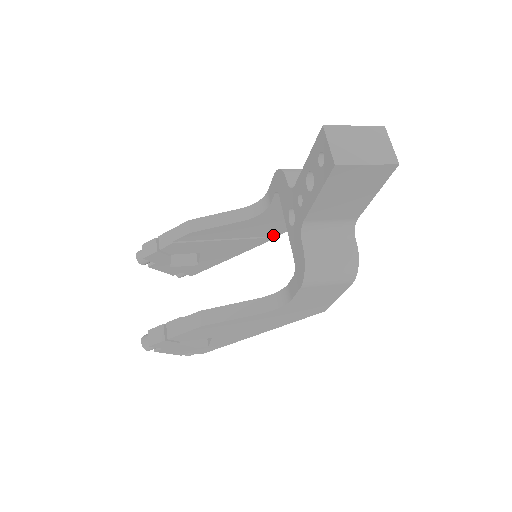
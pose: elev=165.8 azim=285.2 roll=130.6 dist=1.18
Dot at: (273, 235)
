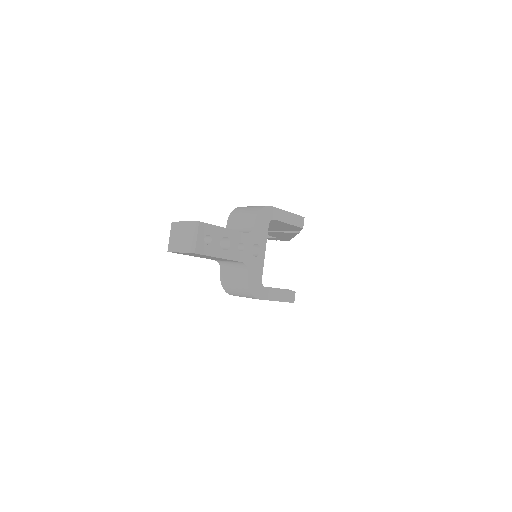
Dot at: (296, 231)
